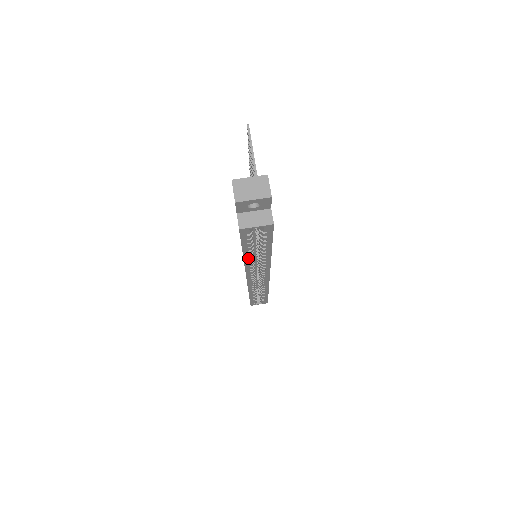
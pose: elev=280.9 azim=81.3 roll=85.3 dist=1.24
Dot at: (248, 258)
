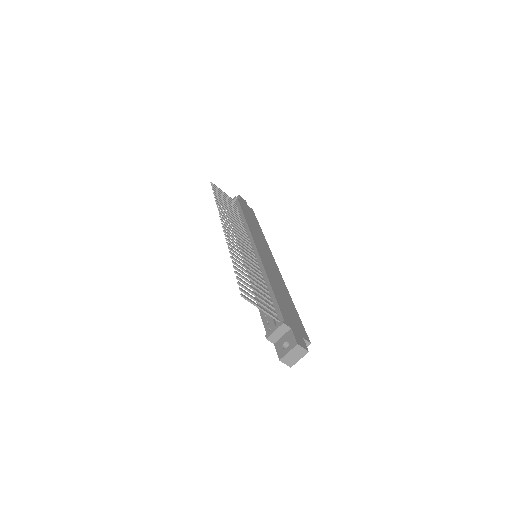
Dot at: occluded
